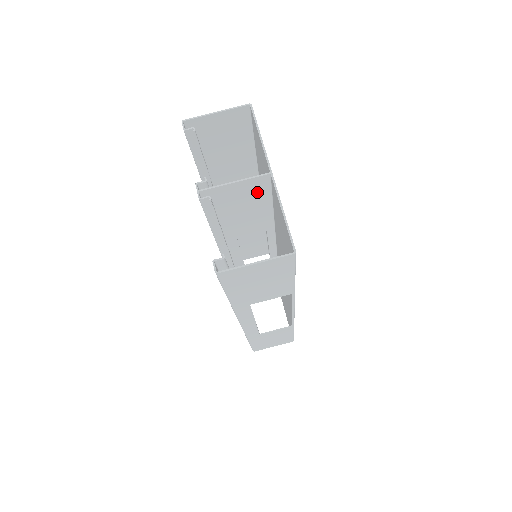
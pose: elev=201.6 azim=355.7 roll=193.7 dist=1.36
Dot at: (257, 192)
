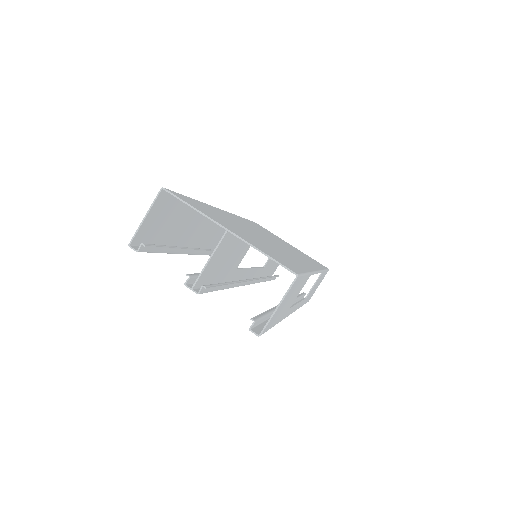
Dot at: (228, 245)
